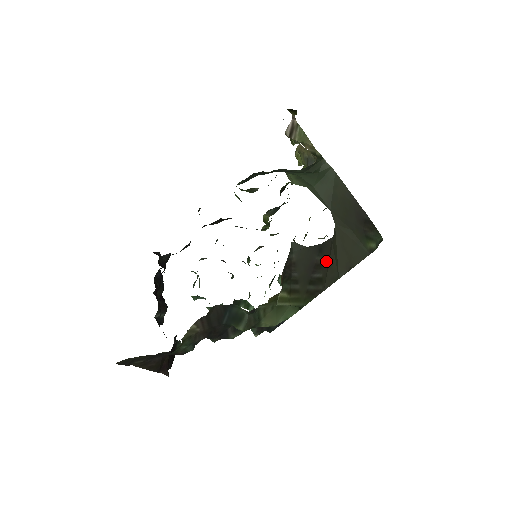
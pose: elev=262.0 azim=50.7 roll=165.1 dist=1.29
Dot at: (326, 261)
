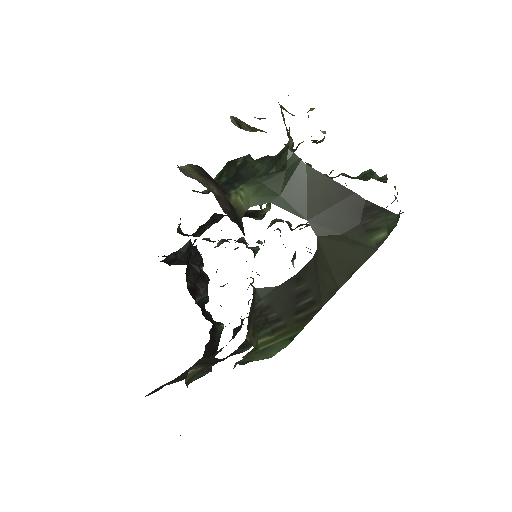
Dot at: (313, 283)
